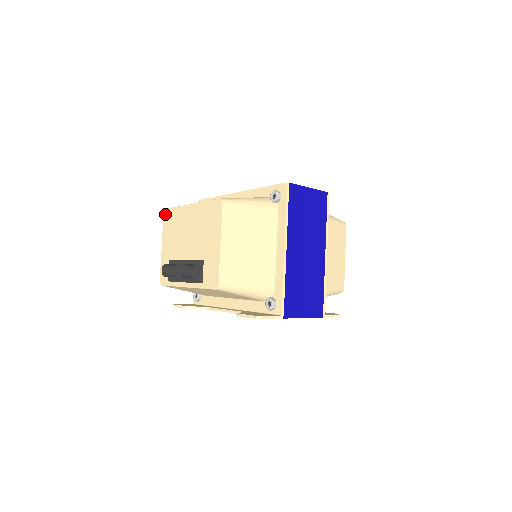
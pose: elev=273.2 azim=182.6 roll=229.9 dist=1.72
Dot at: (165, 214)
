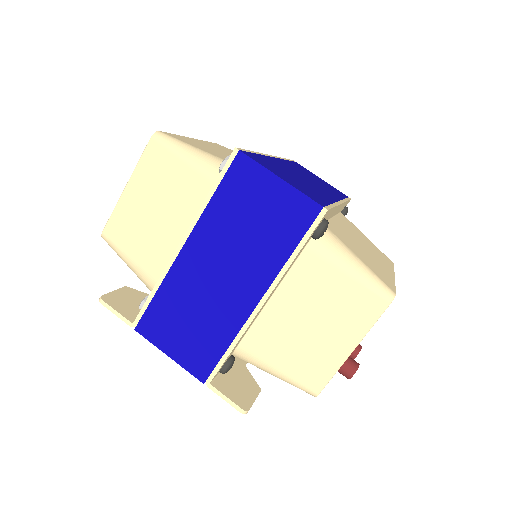
Dot at: occluded
